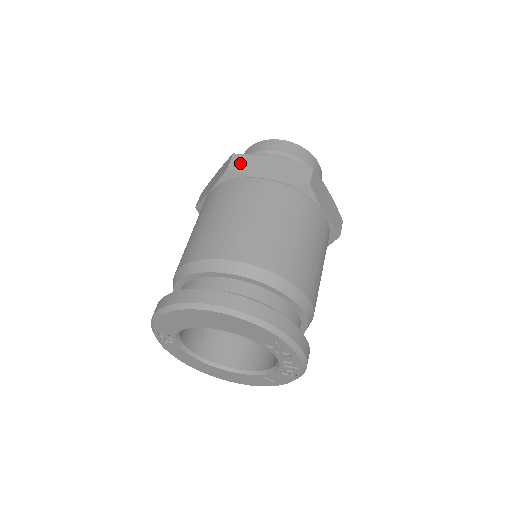
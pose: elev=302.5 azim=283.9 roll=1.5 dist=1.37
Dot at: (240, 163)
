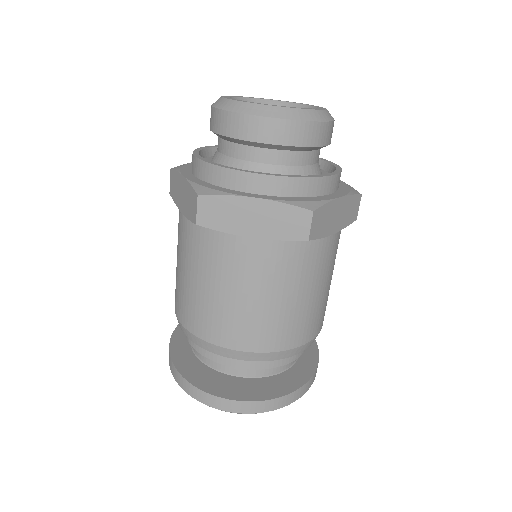
Dot at: (211, 213)
